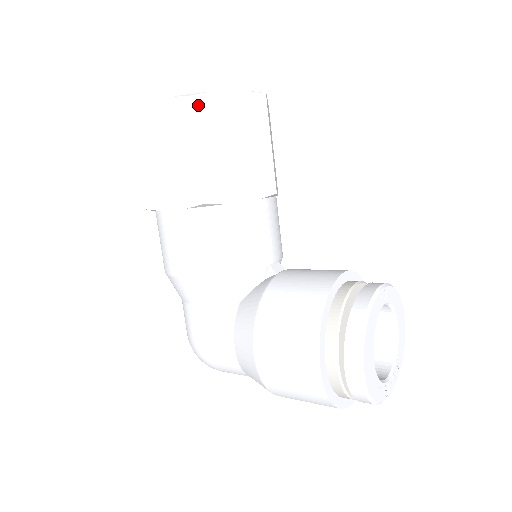
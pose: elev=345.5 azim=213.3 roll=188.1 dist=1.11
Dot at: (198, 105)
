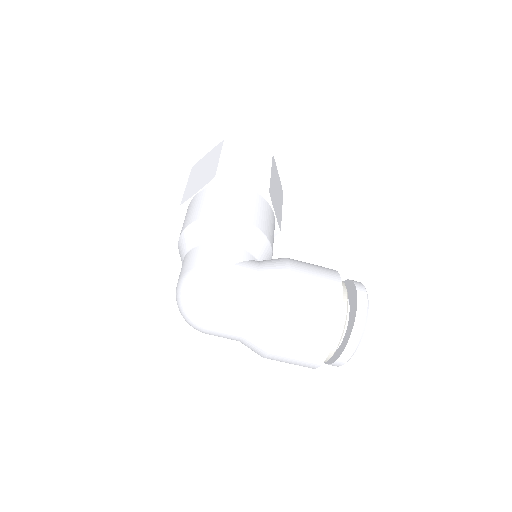
Dot at: (274, 161)
